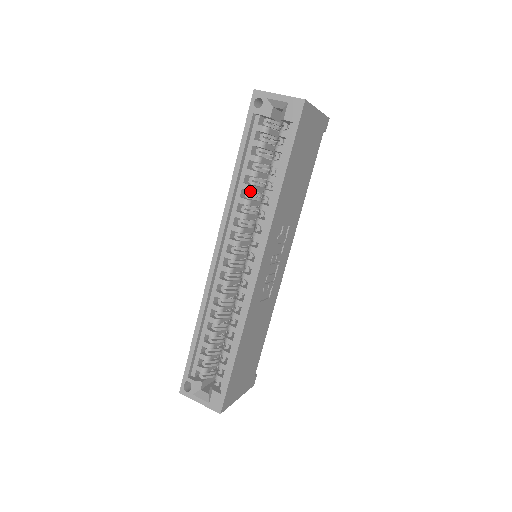
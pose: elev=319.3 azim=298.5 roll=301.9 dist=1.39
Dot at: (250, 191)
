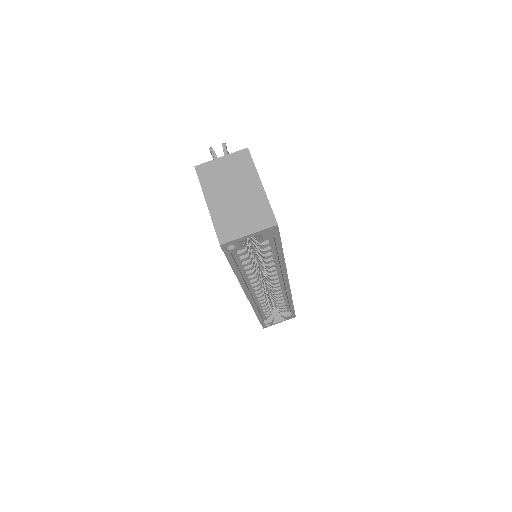
Dot at: occluded
